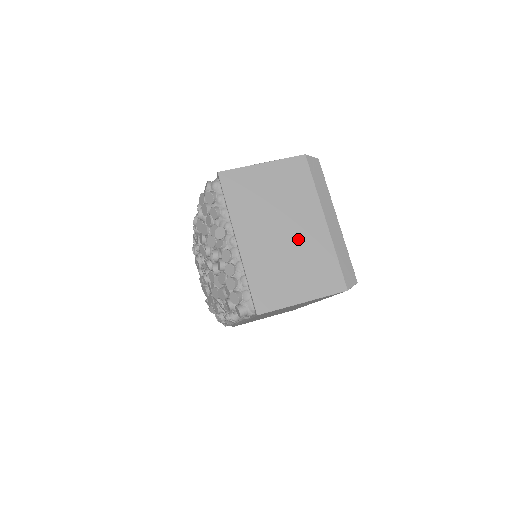
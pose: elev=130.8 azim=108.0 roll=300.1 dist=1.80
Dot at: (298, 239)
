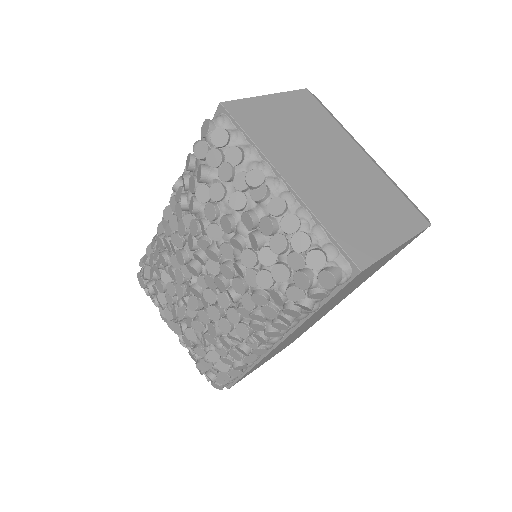
Dot at: (351, 174)
